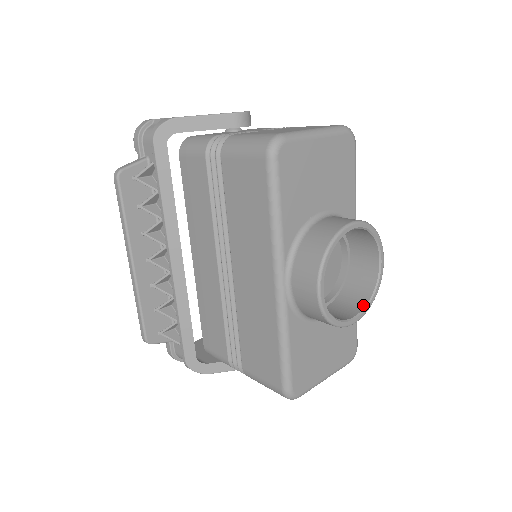
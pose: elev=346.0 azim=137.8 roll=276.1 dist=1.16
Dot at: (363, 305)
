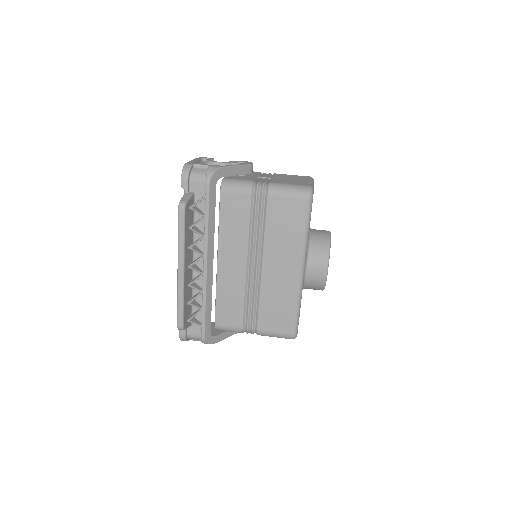
Dot at: occluded
